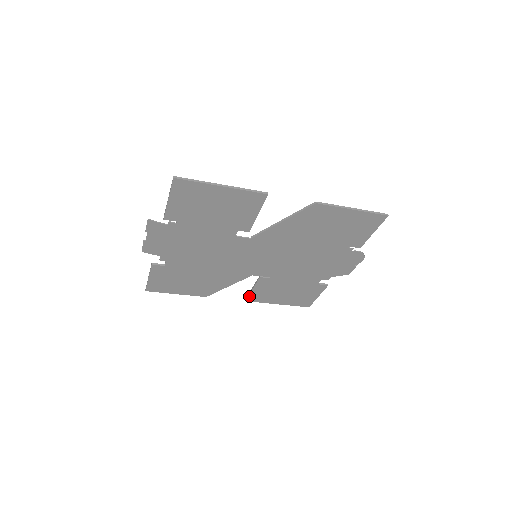
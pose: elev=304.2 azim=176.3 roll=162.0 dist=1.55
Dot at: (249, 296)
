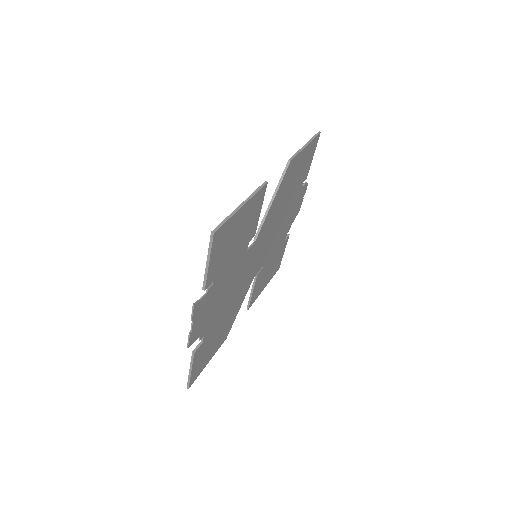
Dot at: (250, 302)
